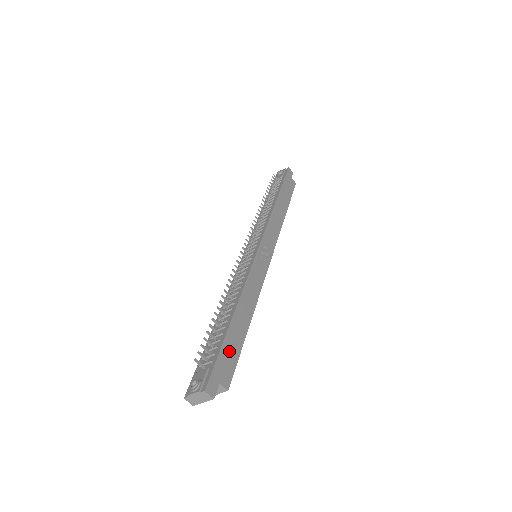
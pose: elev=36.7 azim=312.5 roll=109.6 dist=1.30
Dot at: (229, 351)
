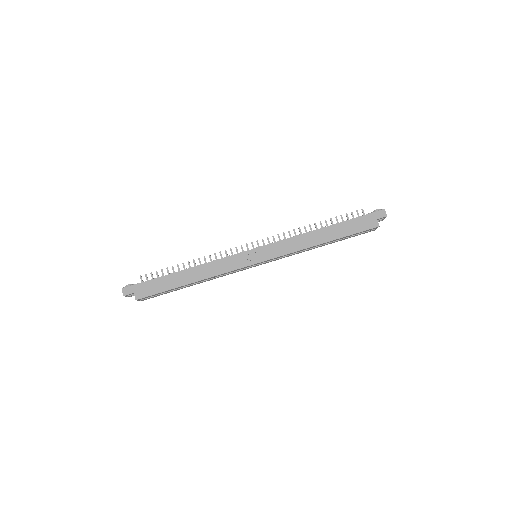
Dot at: (156, 285)
